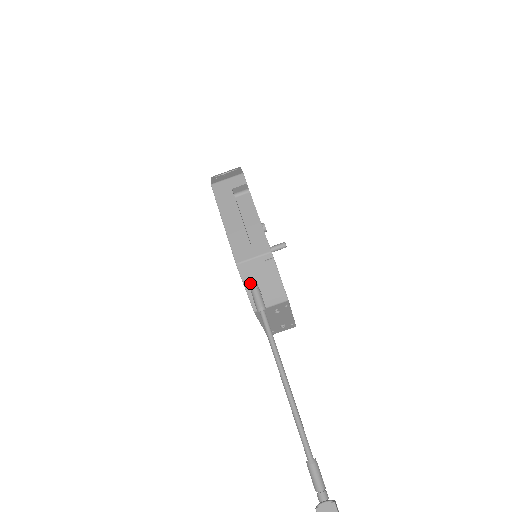
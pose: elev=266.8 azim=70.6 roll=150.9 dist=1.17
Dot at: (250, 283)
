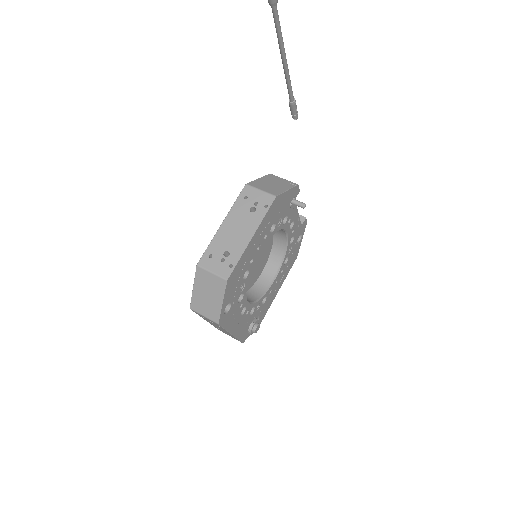
Dot at: (294, 115)
